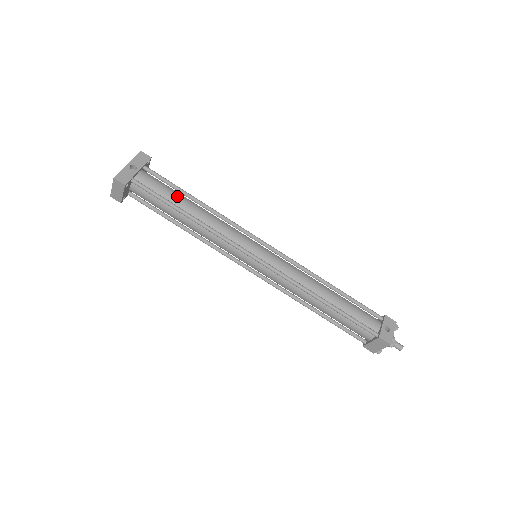
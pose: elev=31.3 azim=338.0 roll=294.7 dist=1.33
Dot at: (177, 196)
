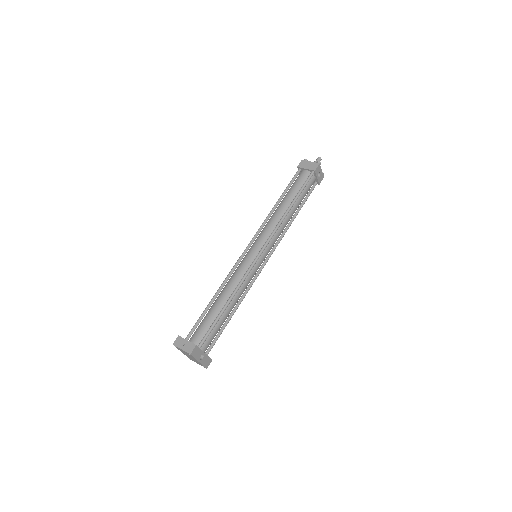
Dot at: (222, 321)
